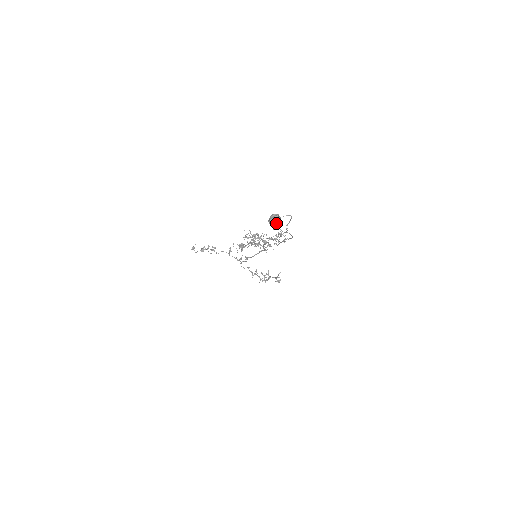
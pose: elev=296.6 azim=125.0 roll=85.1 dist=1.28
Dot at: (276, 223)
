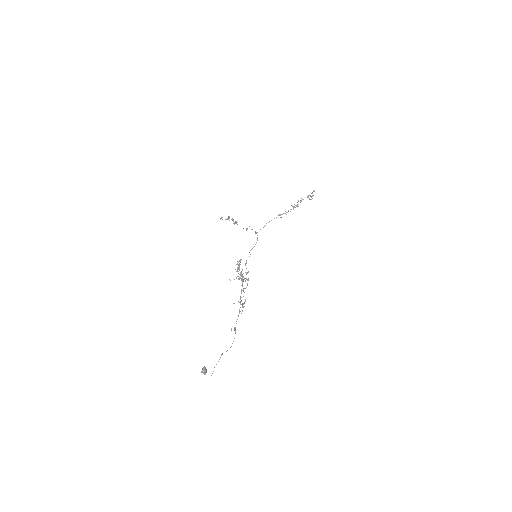
Dot at: (204, 374)
